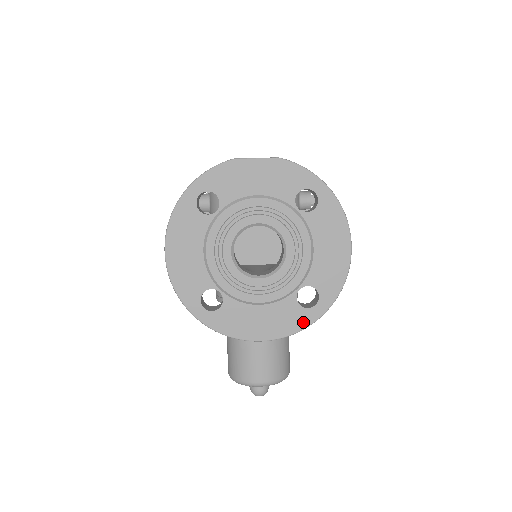
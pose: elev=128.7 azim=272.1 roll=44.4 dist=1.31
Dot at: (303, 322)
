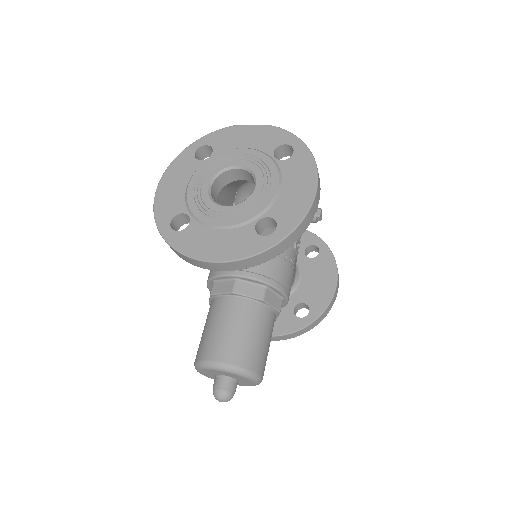
Dot at: (256, 248)
